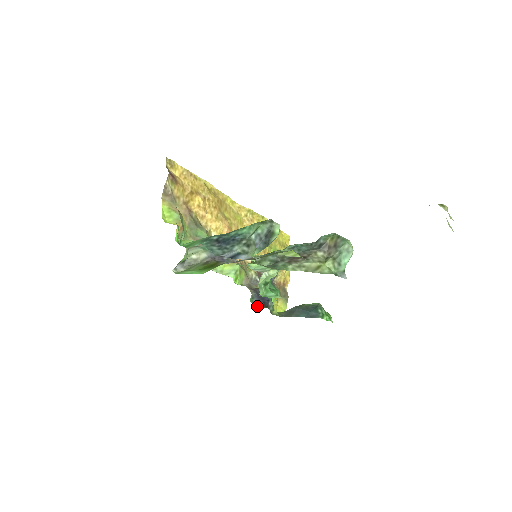
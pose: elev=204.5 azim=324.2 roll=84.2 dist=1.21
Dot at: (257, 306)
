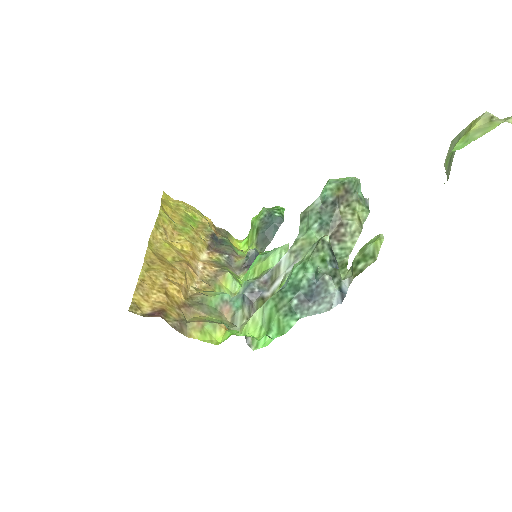
Dot at: occluded
